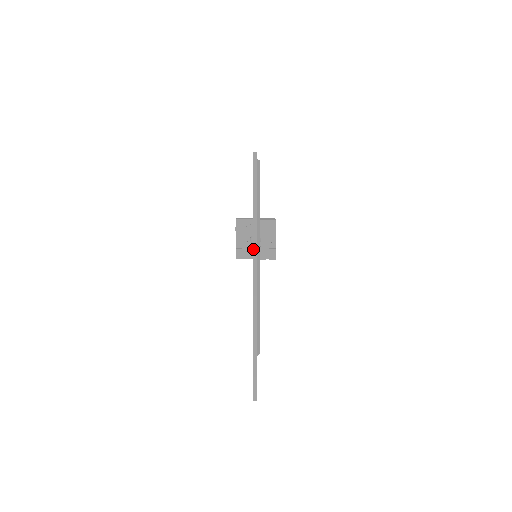
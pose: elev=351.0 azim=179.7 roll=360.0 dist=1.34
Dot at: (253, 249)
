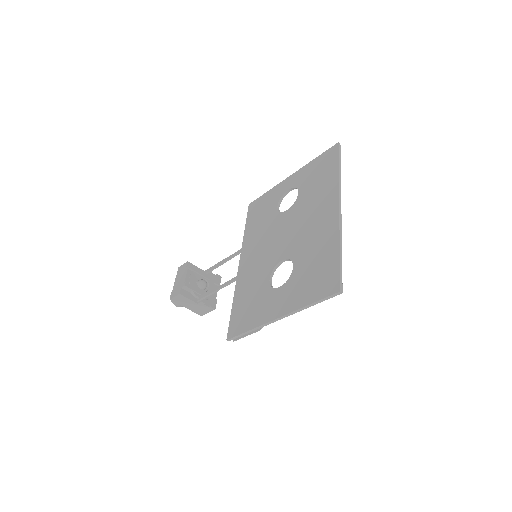
Dot at: (339, 188)
